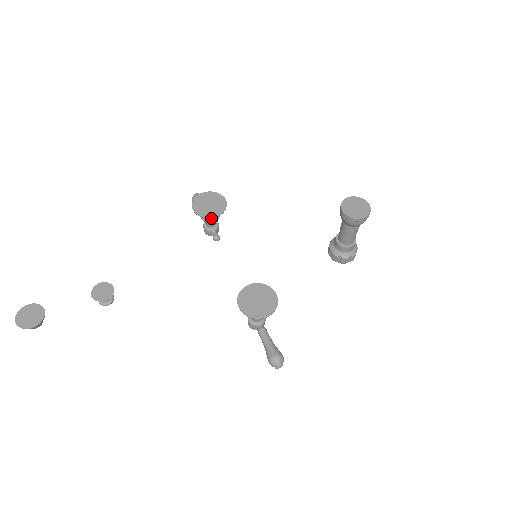
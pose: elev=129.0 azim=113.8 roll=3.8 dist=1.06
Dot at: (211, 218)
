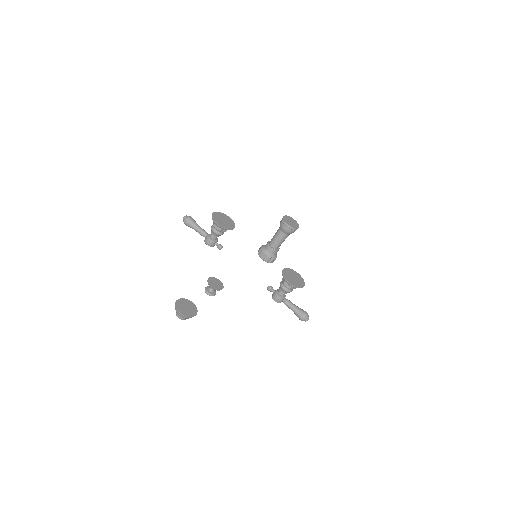
Dot at: (225, 231)
